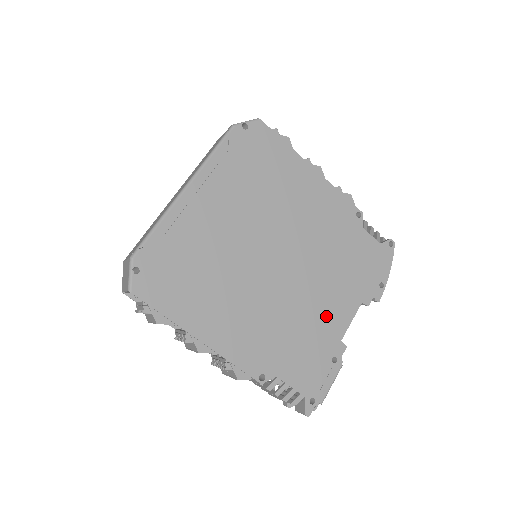
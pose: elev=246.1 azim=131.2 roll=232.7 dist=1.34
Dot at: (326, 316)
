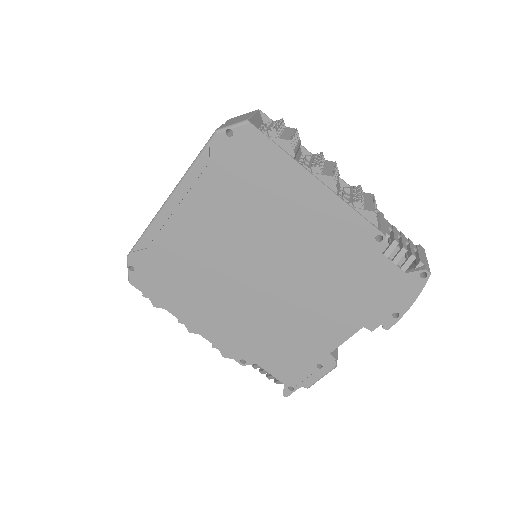
Dot at: (315, 331)
